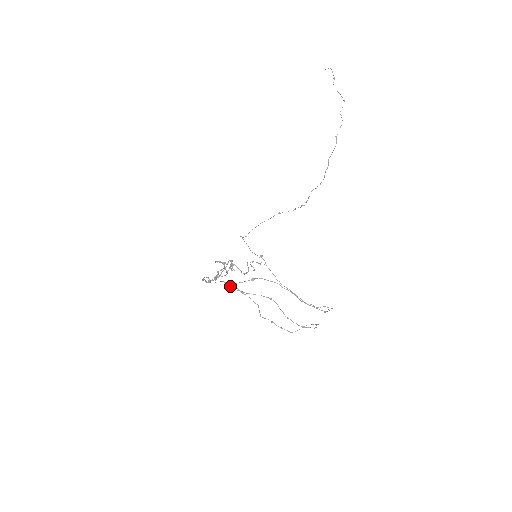
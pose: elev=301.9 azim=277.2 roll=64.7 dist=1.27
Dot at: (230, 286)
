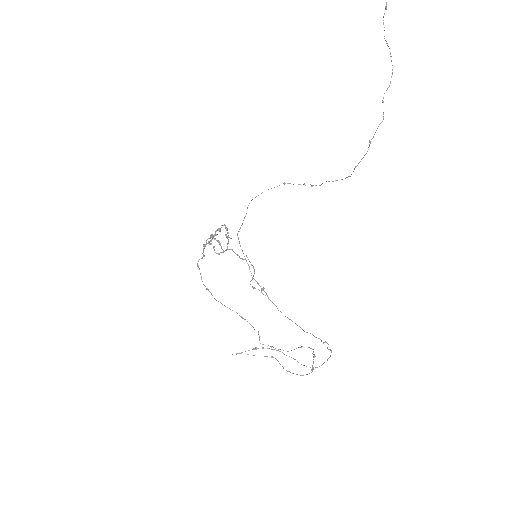
Dot at: (232, 354)
